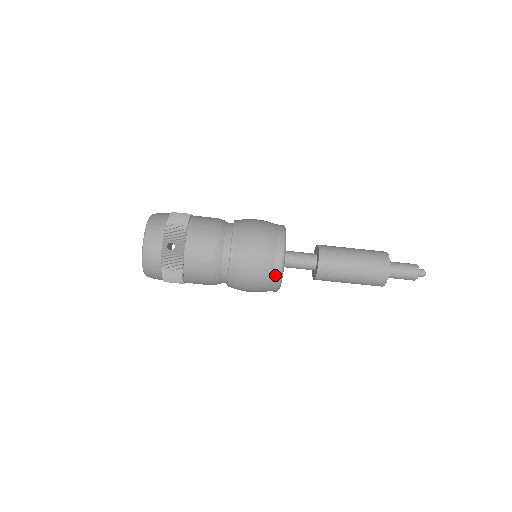
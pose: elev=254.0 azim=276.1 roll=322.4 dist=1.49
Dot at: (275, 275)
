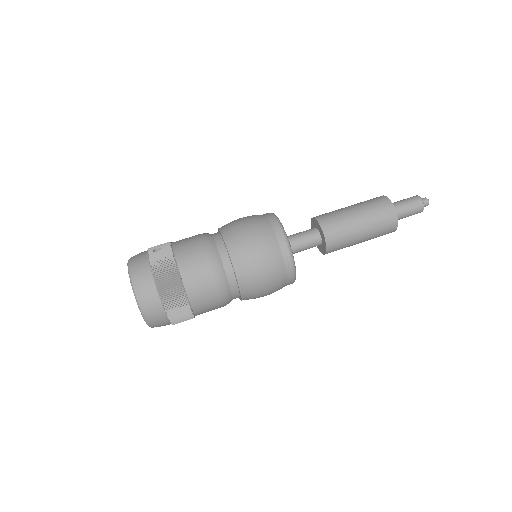
Dot at: (275, 228)
